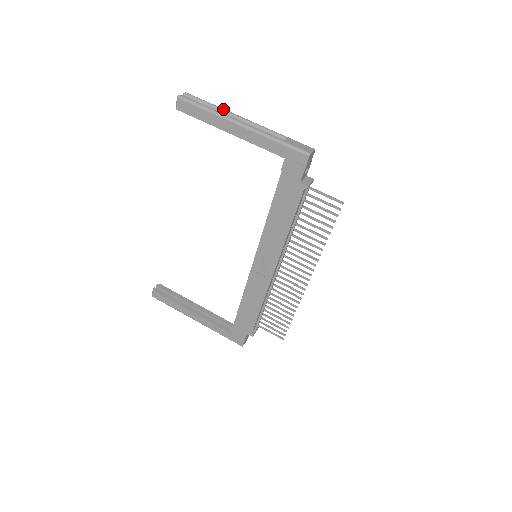
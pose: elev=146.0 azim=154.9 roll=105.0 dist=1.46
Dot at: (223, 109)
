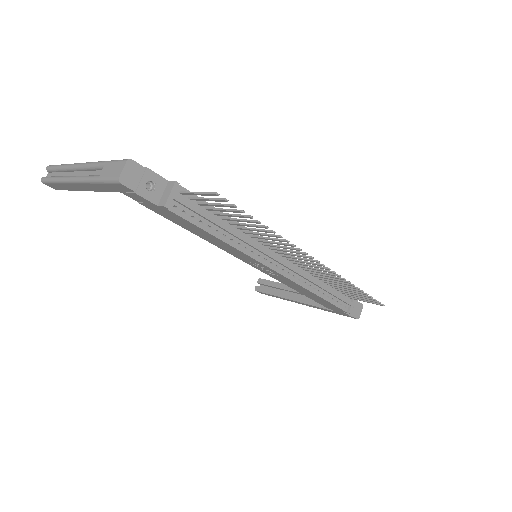
Dot at: (65, 166)
